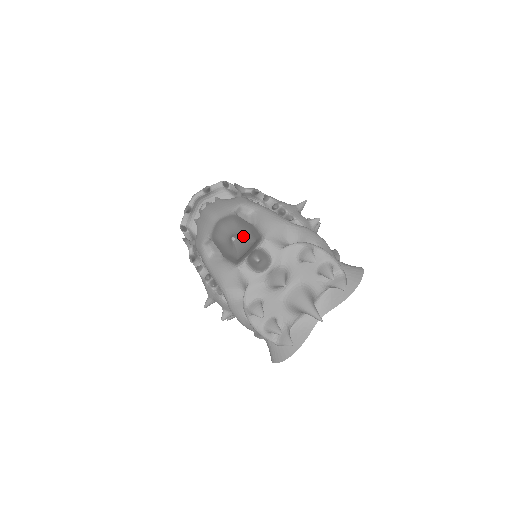
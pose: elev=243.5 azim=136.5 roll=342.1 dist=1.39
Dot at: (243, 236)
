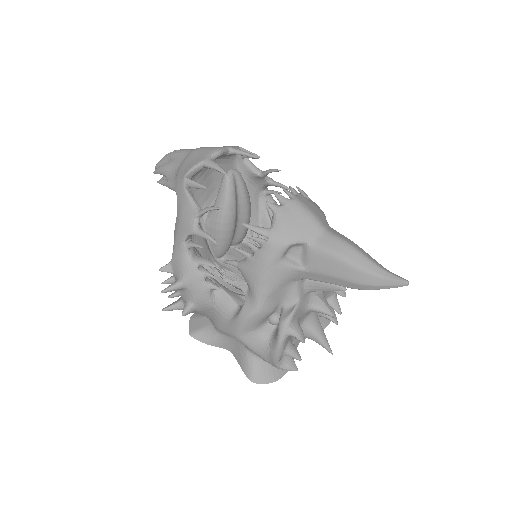
Dot at: occluded
